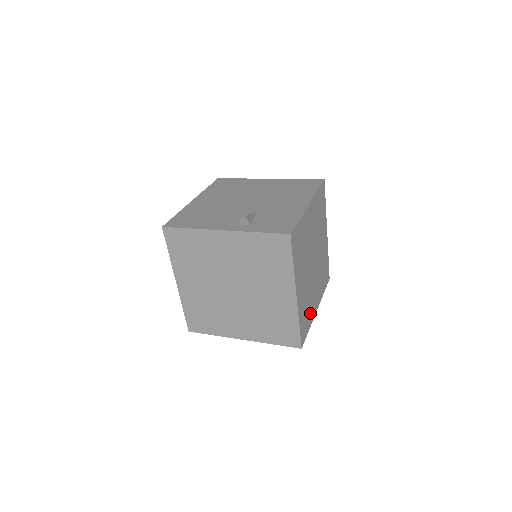
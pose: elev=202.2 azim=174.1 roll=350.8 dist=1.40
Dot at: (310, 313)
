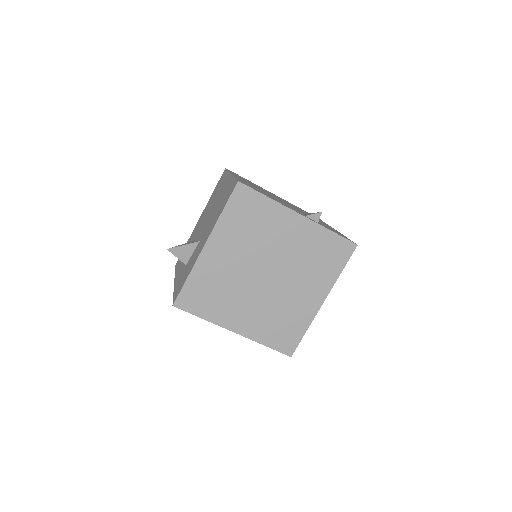
Dot at: occluded
